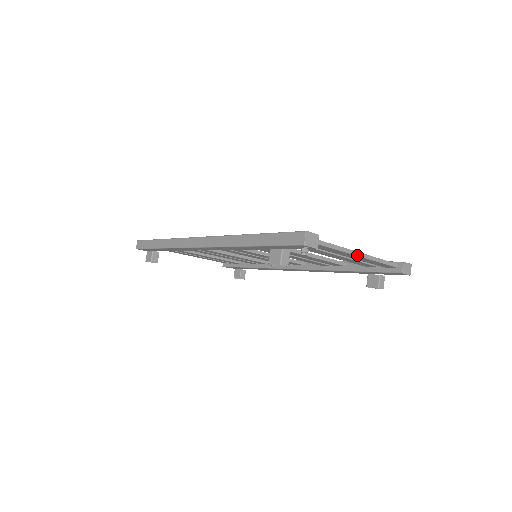
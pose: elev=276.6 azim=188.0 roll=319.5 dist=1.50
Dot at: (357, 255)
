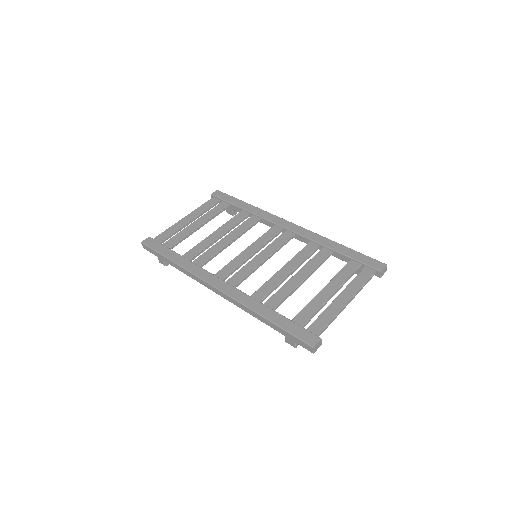
Dot at: occluded
